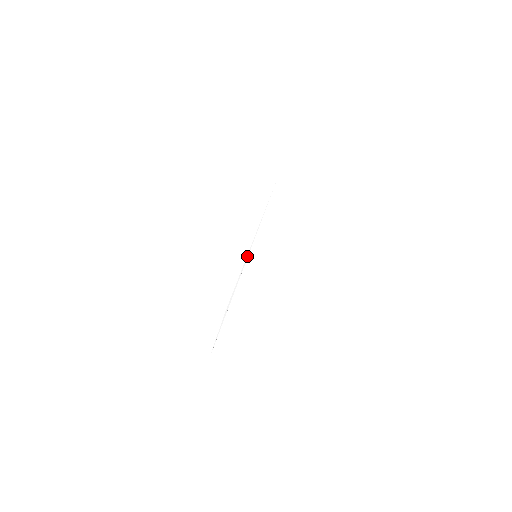
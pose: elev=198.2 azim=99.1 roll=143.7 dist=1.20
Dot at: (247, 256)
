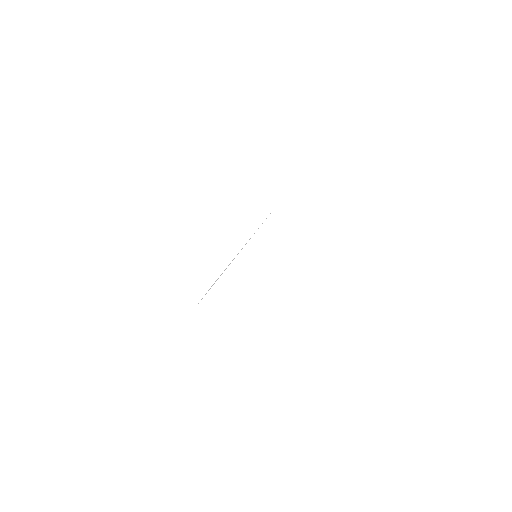
Dot at: (241, 249)
